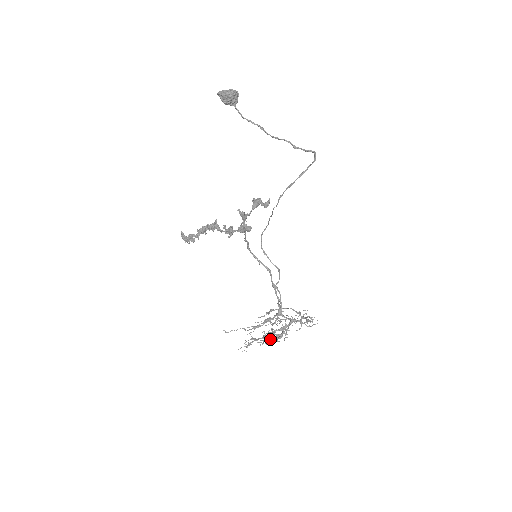
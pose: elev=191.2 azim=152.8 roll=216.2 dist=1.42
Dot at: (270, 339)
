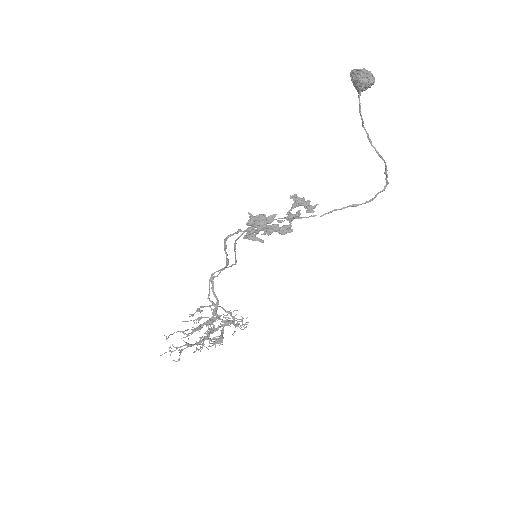
Dot at: (203, 343)
